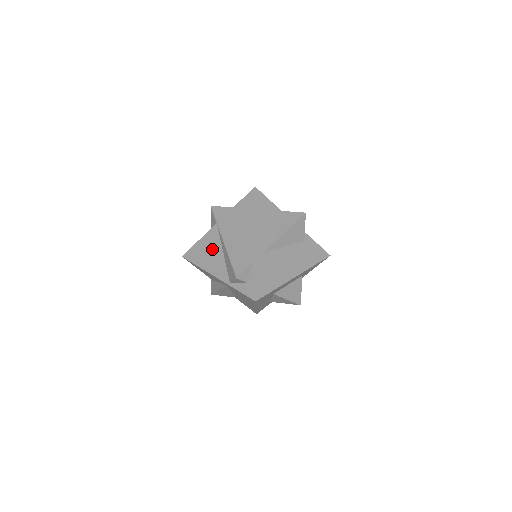
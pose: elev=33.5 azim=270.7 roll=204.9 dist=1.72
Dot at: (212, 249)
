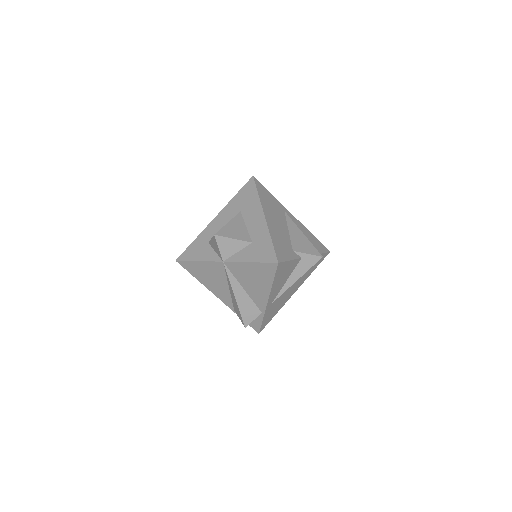
Dot at: (215, 278)
